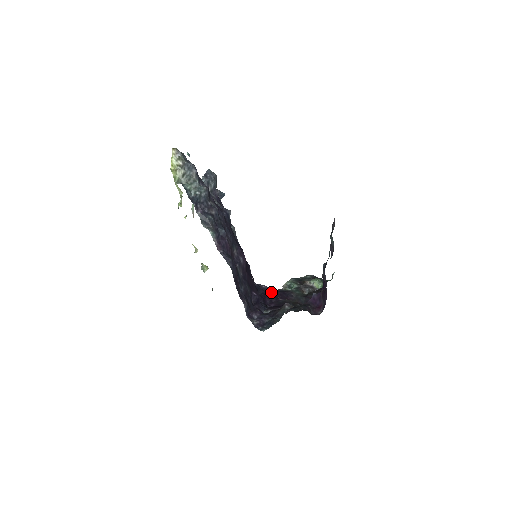
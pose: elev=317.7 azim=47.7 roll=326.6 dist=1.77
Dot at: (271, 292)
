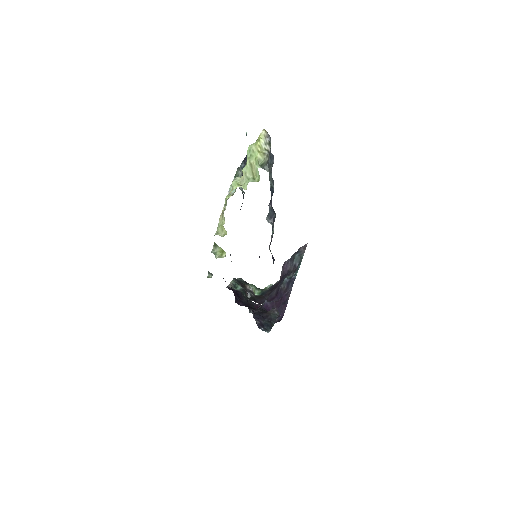
Dot at: (230, 289)
